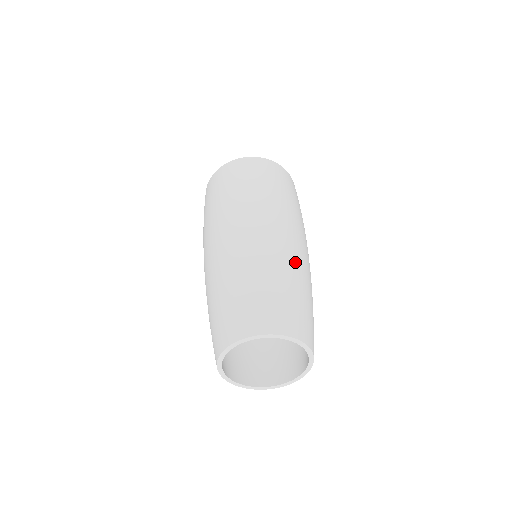
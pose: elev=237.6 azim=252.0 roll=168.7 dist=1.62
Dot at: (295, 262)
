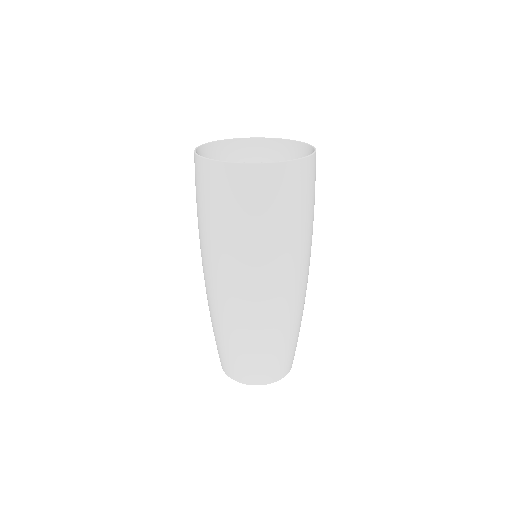
Dot at: (299, 314)
